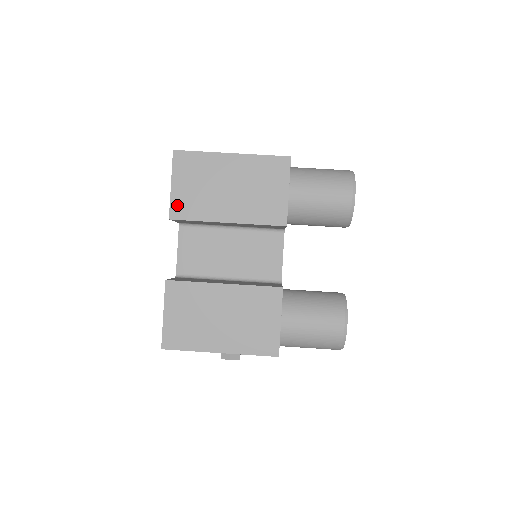
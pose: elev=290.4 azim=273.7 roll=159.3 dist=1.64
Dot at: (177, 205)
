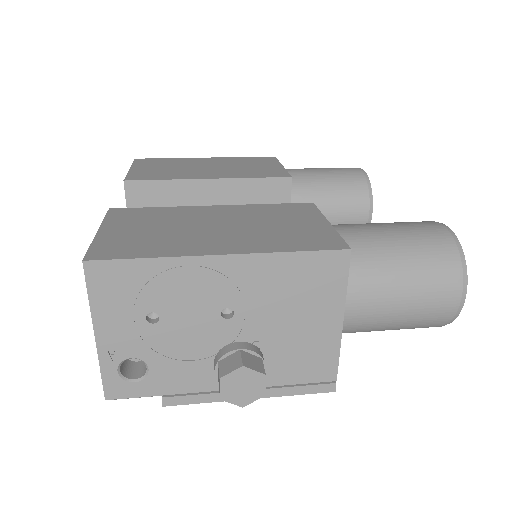
Dot at: (137, 175)
